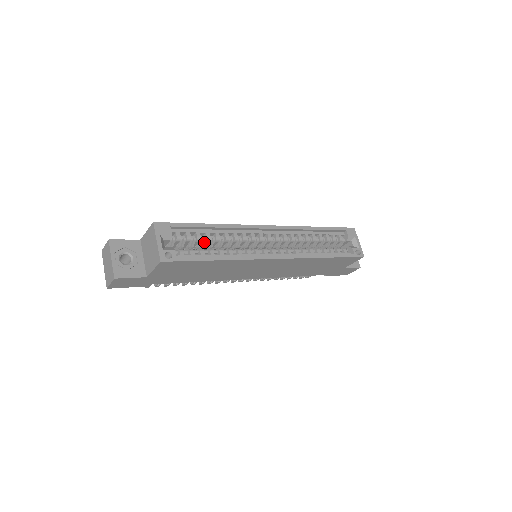
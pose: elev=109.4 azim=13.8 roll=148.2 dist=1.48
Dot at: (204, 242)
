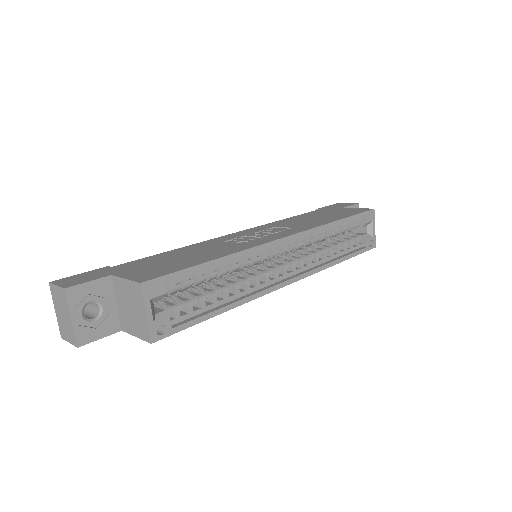
Dot at: occluded
